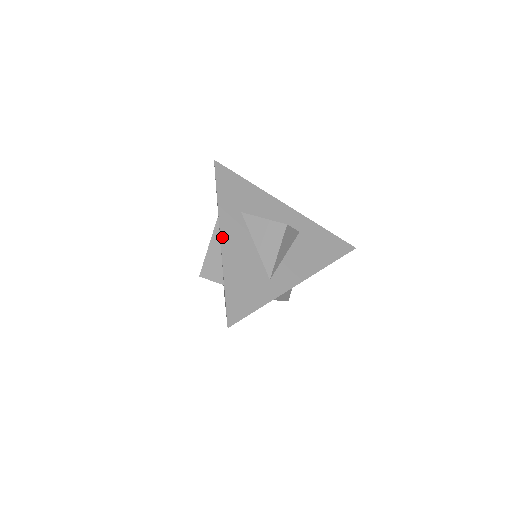
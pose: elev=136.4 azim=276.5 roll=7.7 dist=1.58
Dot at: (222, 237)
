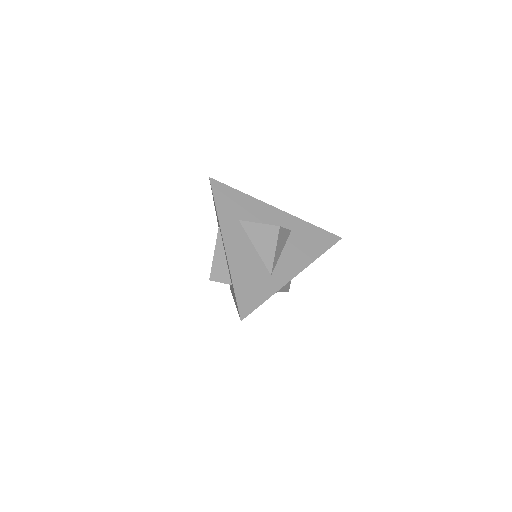
Dot at: (225, 244)
